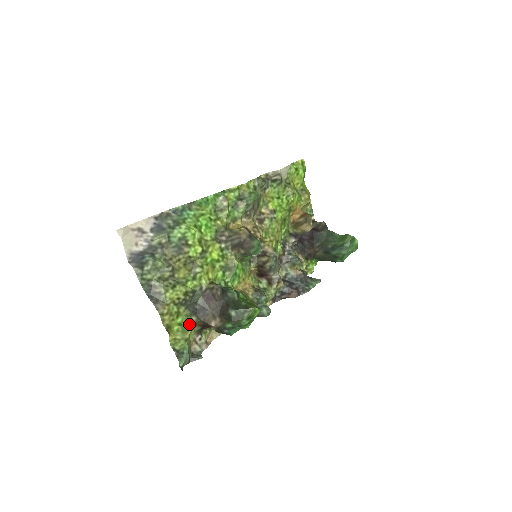
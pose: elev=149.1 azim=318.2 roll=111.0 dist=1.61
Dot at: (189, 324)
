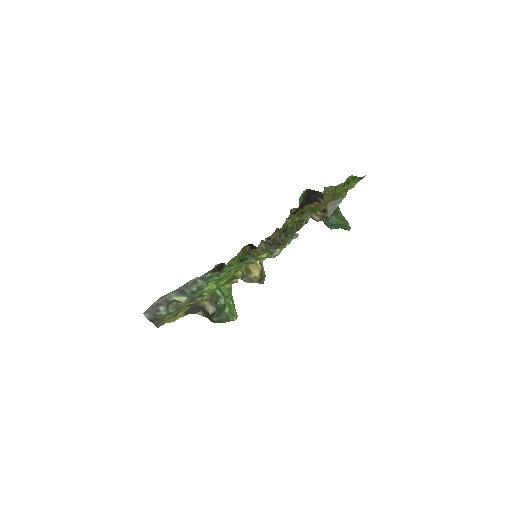
Dot at: occluded
